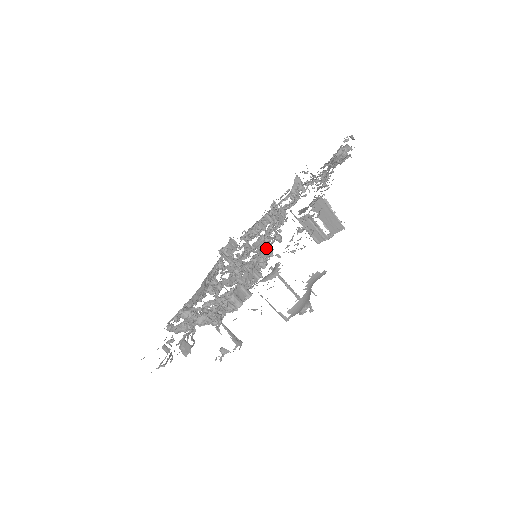
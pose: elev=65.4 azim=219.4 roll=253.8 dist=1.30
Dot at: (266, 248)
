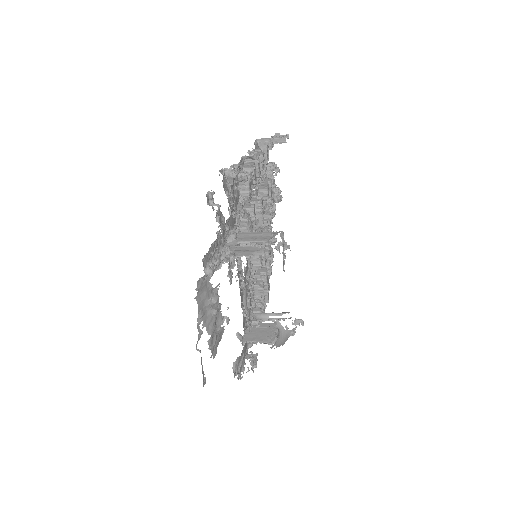
Dot at: (252, 266)
